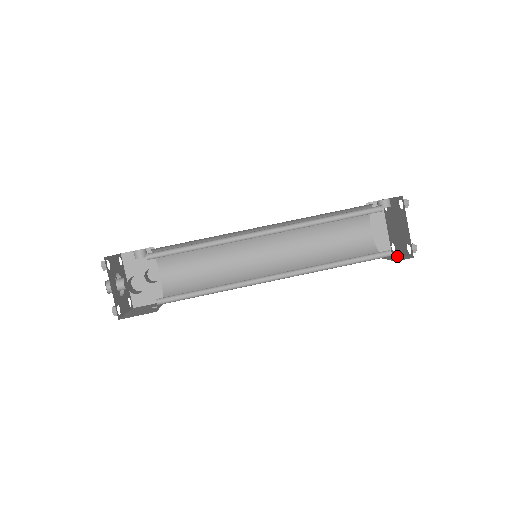
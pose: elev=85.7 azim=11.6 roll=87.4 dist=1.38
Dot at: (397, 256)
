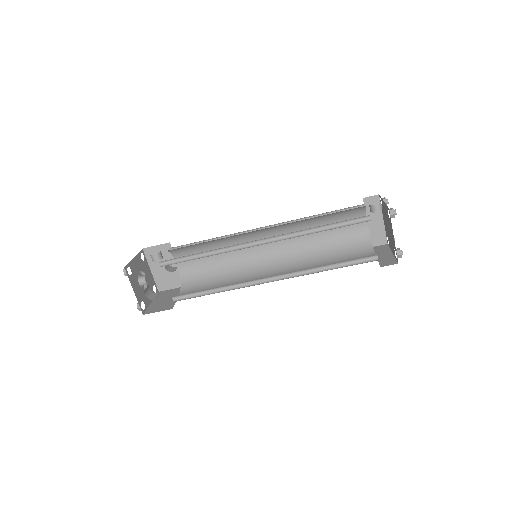
Dot at: (388, 254)
